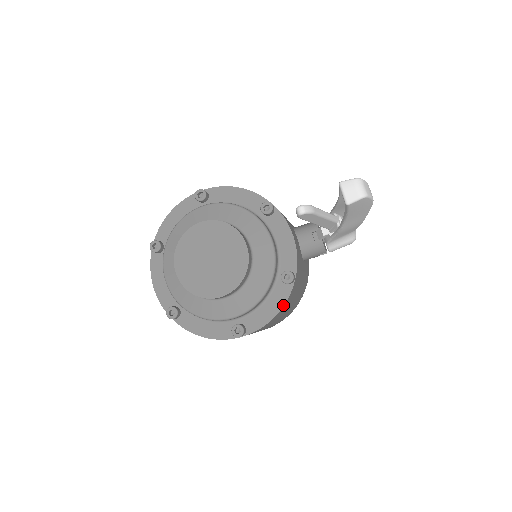
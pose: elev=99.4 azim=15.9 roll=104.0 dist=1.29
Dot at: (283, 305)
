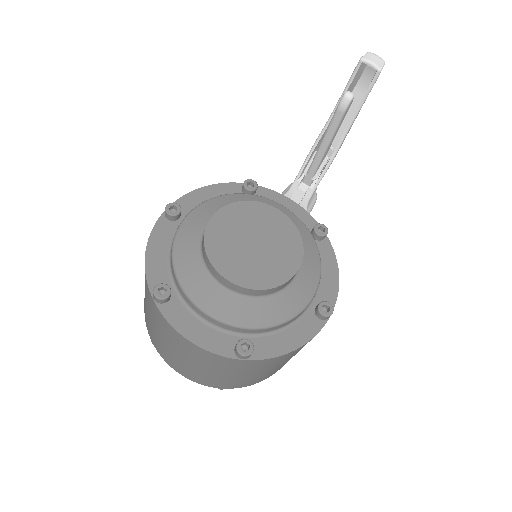
Dot at: (336, 260)
